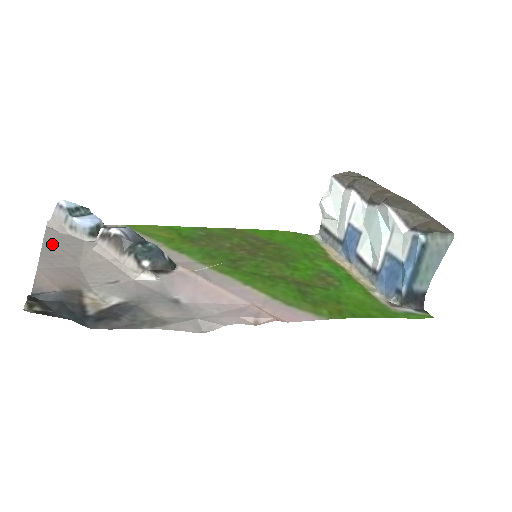
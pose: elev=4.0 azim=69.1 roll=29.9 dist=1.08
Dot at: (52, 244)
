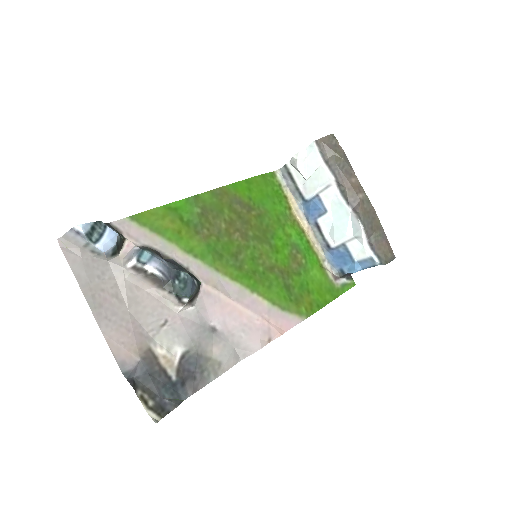
Dot at: (88, 283)
